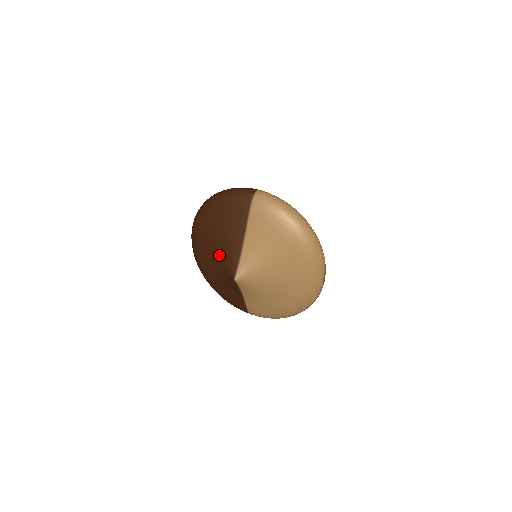
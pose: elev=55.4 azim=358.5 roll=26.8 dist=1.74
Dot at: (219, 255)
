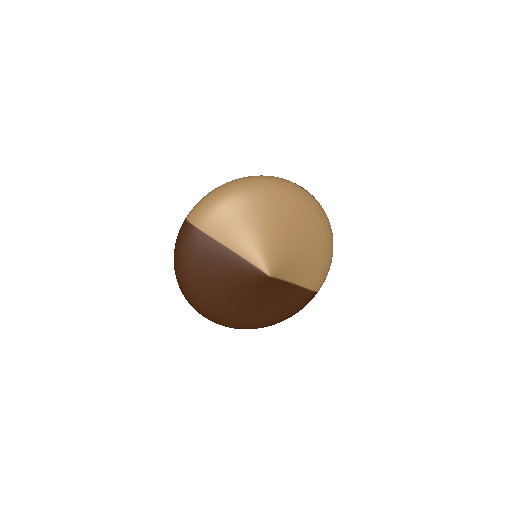
Dot at: (239, 288)
